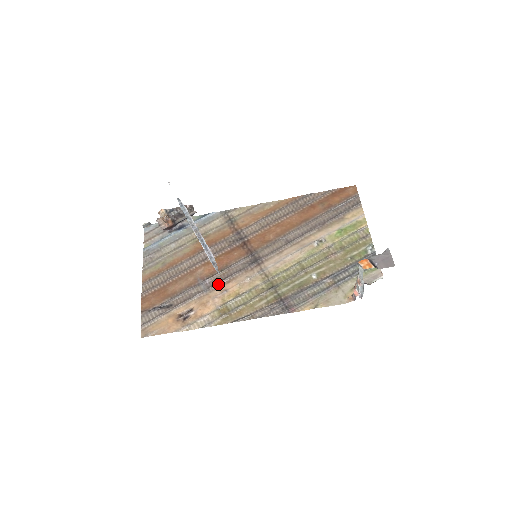
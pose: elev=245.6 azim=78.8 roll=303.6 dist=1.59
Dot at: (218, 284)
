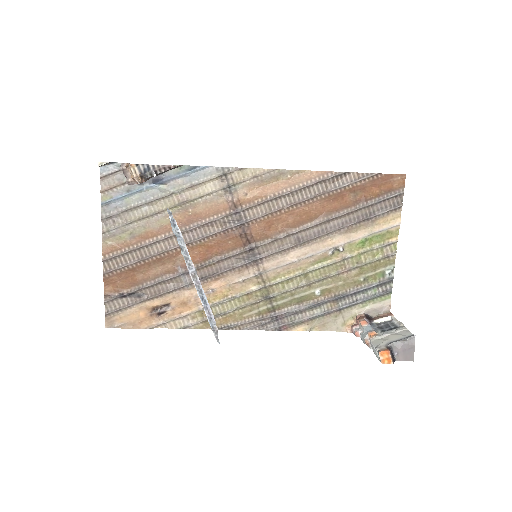
Dot at: (203, 280)
